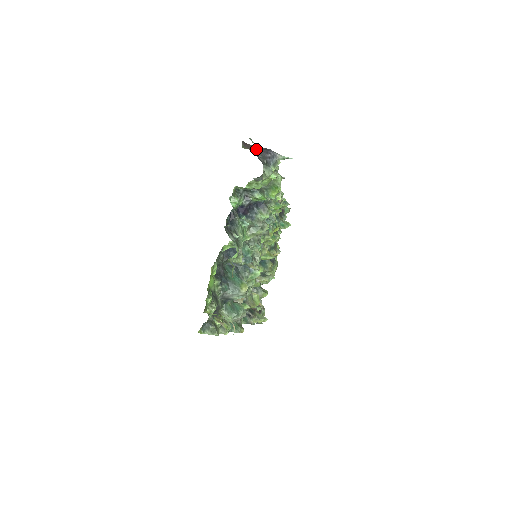
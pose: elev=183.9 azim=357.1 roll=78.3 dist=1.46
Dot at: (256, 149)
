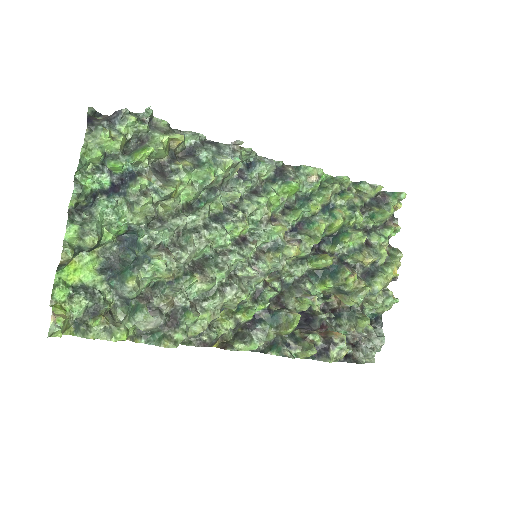
Dot at: (109, 116)
